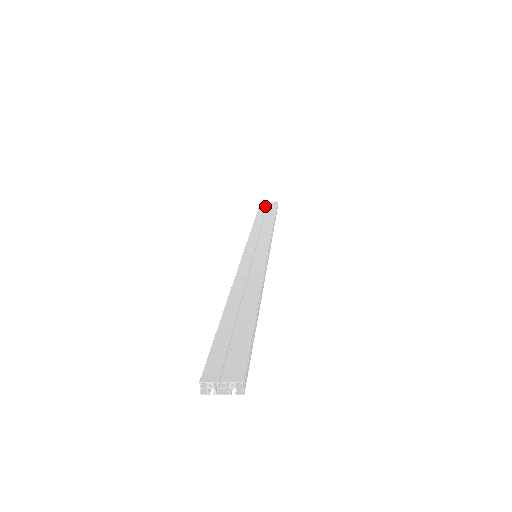
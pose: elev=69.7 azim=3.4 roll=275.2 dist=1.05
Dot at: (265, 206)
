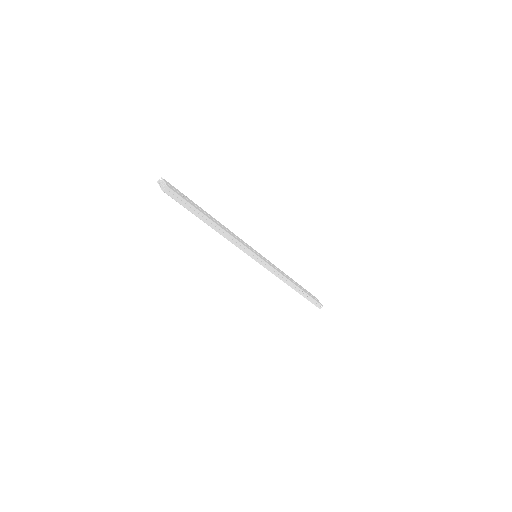
Dot at: (312, 295)
